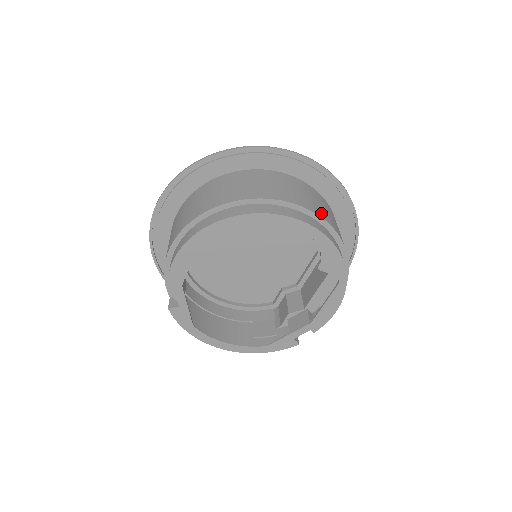
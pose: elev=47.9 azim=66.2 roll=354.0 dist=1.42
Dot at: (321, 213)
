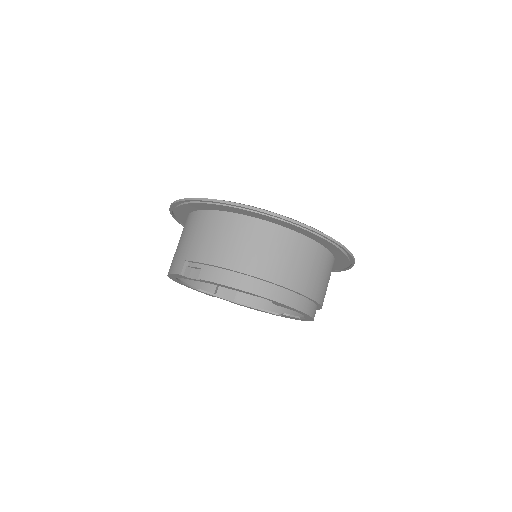
Dot at: occluded
